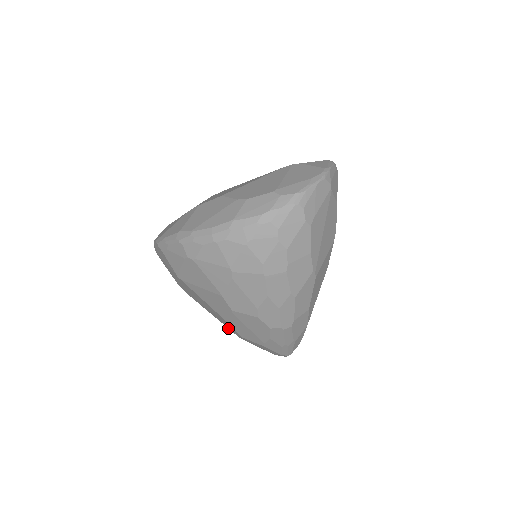
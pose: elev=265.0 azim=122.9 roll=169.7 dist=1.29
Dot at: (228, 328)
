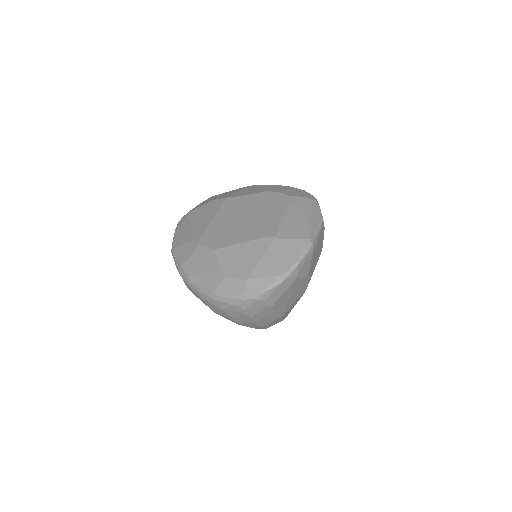
Dot at: occluded
